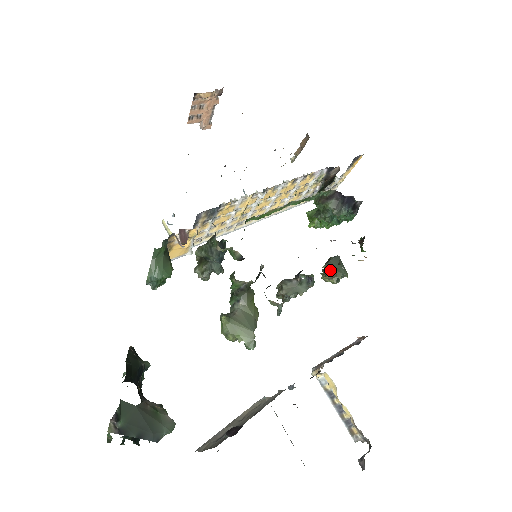
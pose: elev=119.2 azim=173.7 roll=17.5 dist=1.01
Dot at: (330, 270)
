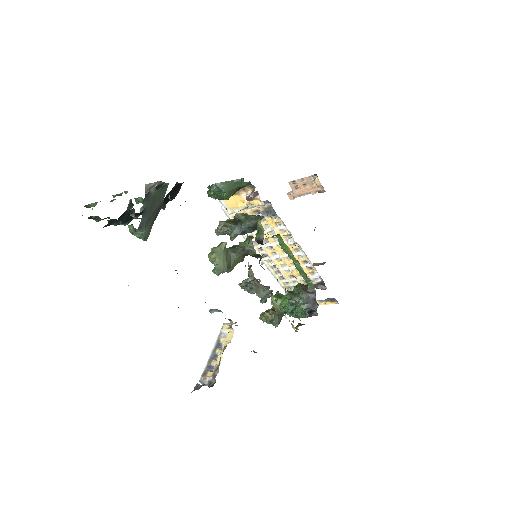
Dot at: occluded
